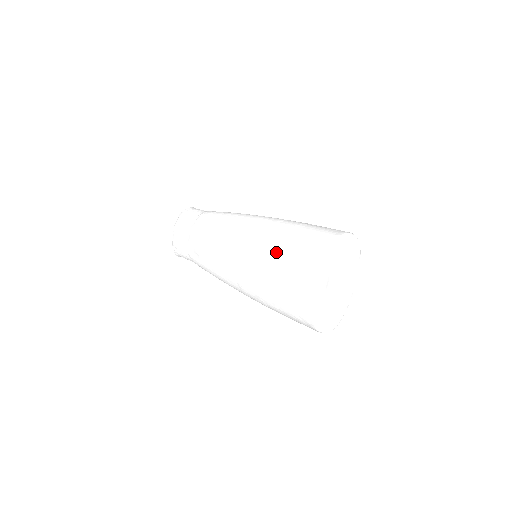
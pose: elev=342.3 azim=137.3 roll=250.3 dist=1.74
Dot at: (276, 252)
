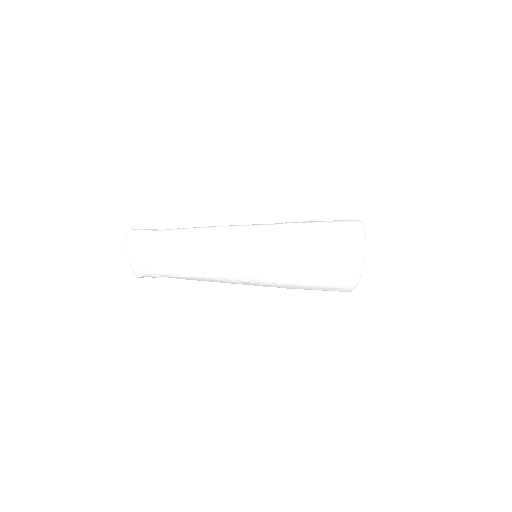
Dot at: (302, 265)
